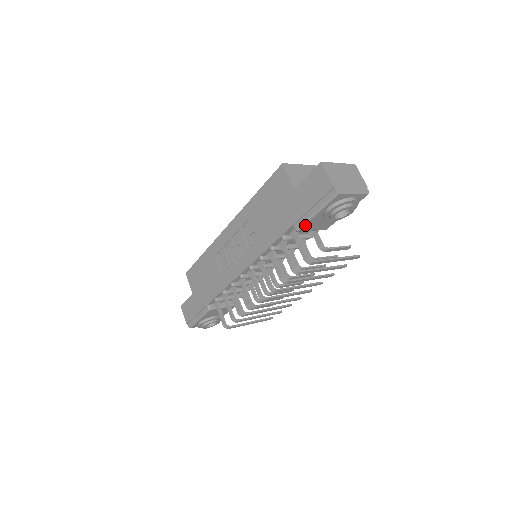
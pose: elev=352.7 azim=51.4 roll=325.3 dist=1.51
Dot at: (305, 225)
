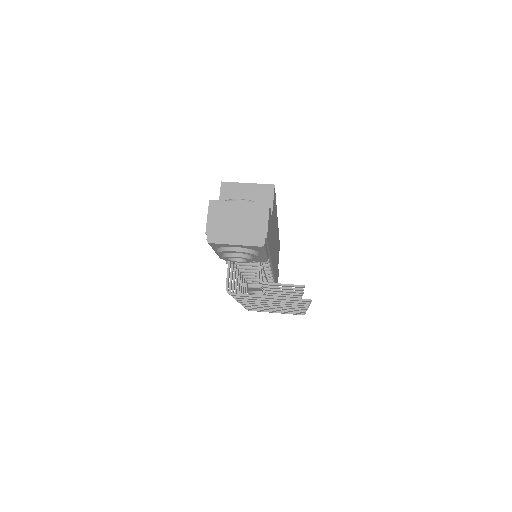
Dot at: occluded
